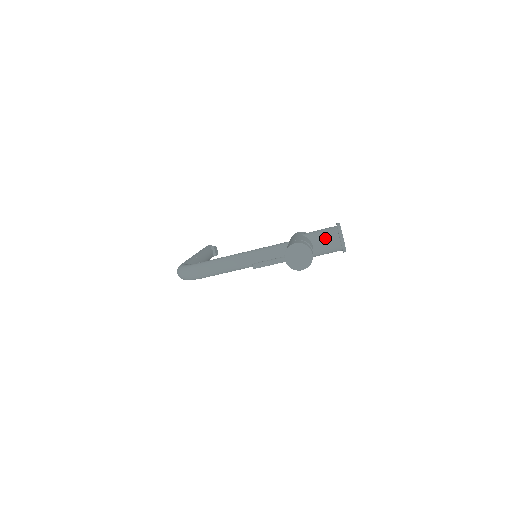
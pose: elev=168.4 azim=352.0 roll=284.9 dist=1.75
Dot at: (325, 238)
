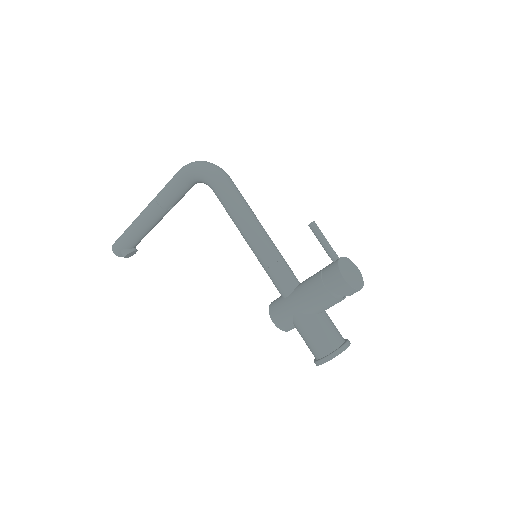
Dot at: occluded
